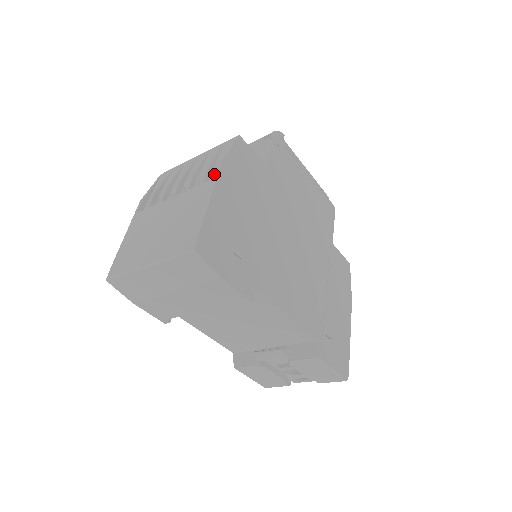
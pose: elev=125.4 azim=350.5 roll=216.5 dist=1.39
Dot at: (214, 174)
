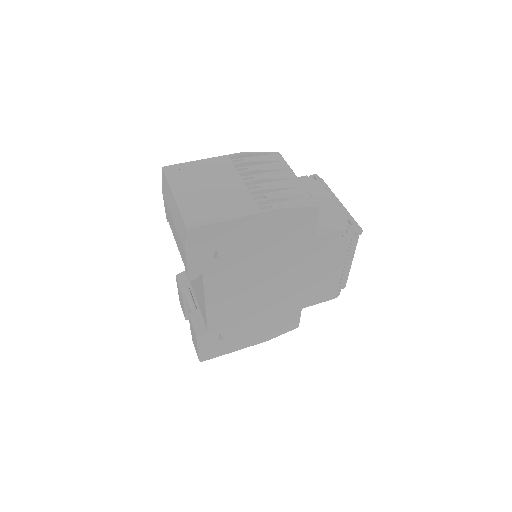
Dot at: (271, 206)
